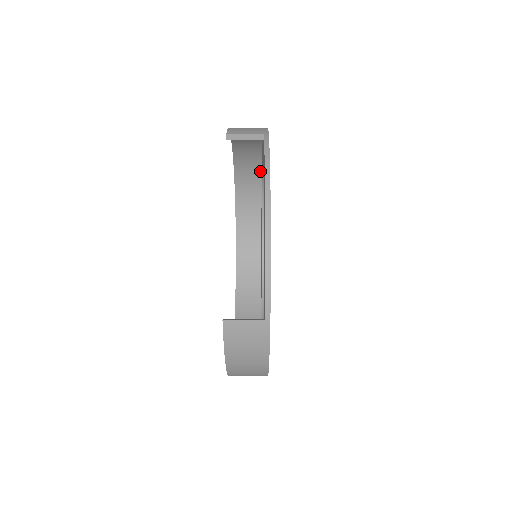
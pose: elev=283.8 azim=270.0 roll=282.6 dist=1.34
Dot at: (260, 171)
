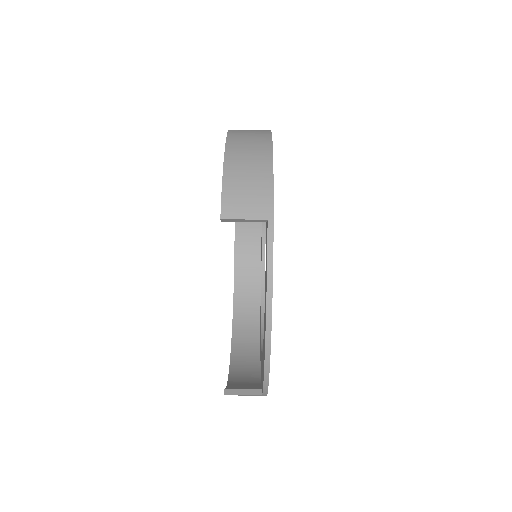
Dot at: occluded
